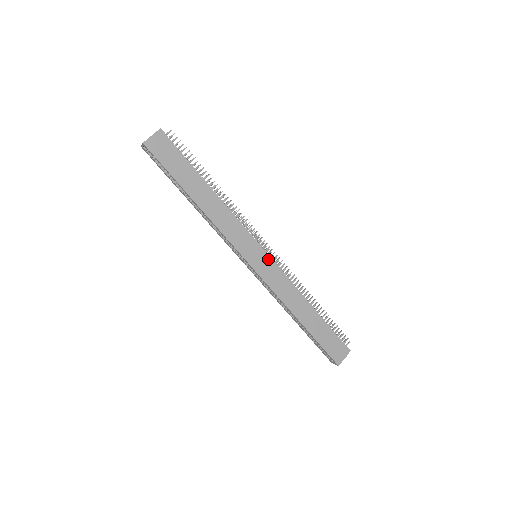
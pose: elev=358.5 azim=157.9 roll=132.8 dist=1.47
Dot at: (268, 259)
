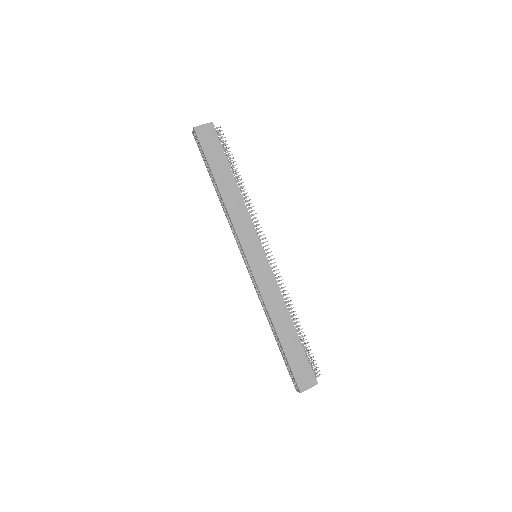
Dot at: (266, 262)
